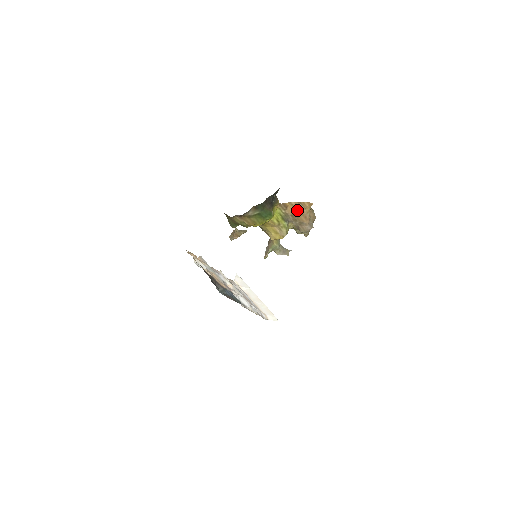
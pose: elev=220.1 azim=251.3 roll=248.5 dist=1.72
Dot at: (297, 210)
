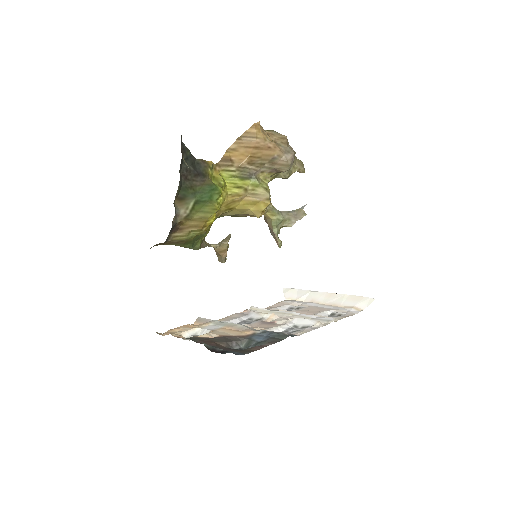
Dot at: (248, 150)
